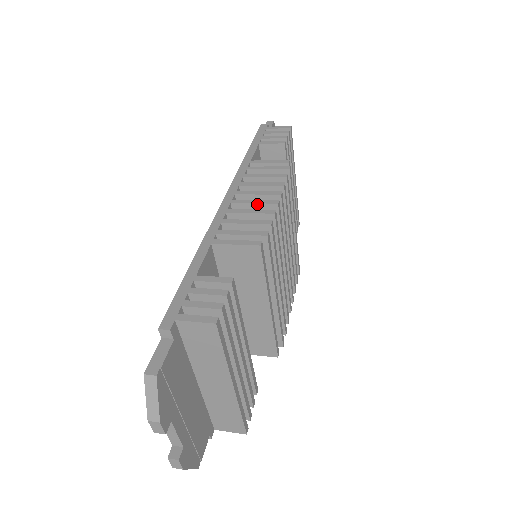
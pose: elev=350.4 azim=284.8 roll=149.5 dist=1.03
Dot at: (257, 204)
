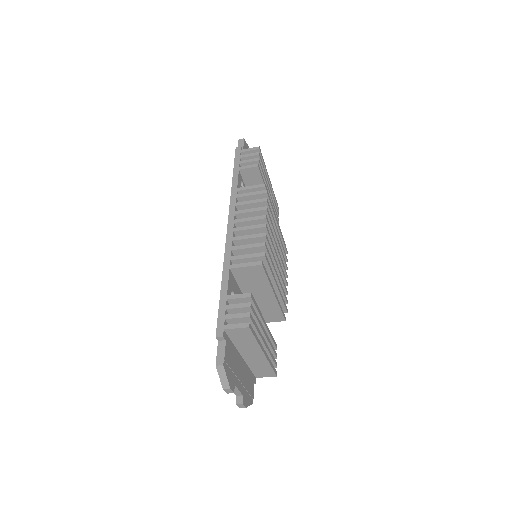
Dot at: (251, 229)
